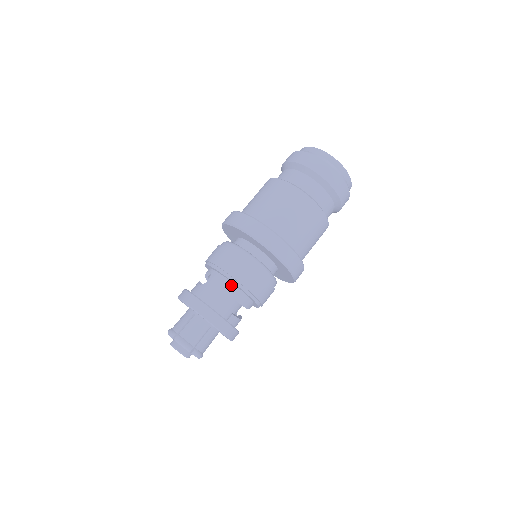
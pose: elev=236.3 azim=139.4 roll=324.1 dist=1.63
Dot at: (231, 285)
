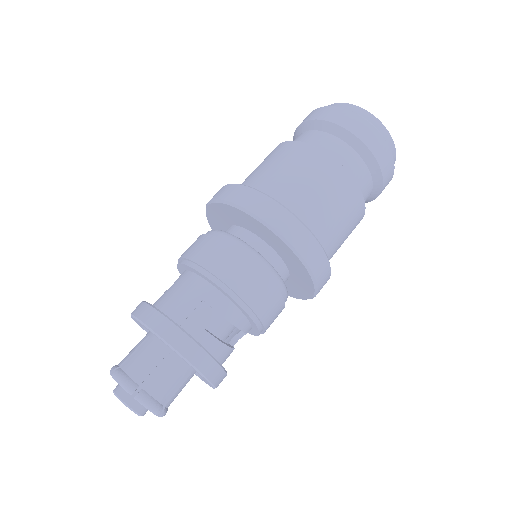
Dot at: (202, 282)
